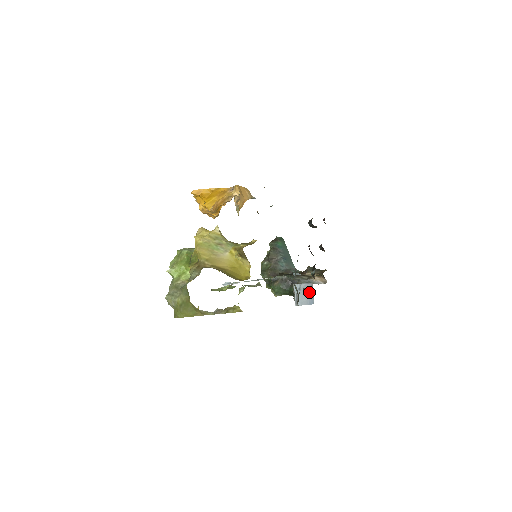
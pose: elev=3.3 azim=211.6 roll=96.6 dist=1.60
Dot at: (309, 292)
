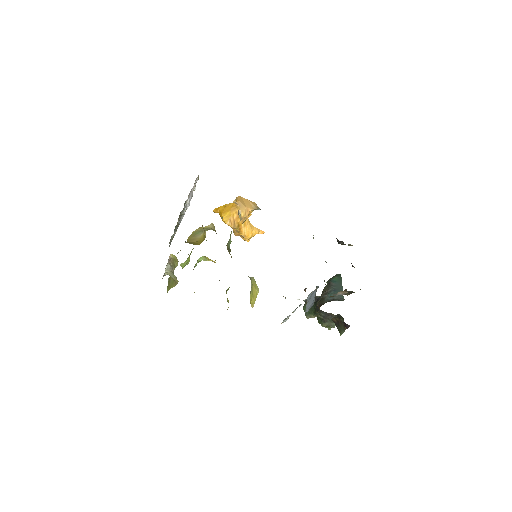
Dot at: (314, 296)
